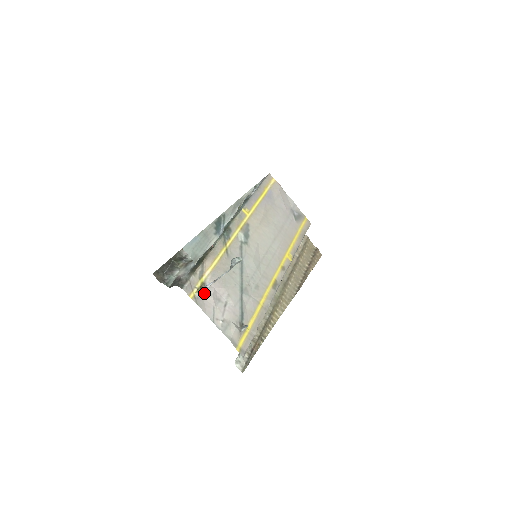
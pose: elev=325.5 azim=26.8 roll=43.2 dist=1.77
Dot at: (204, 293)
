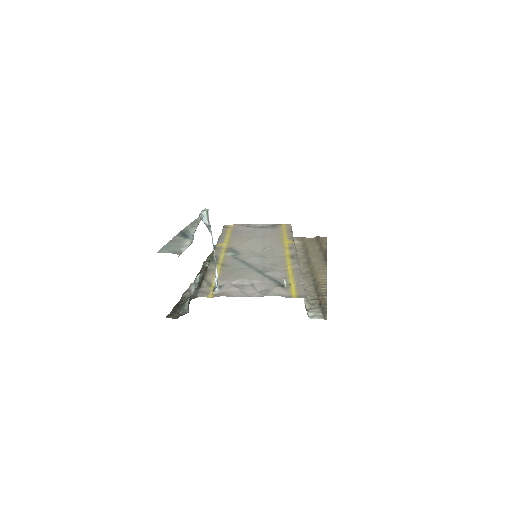
Dot at: (222, 289)
